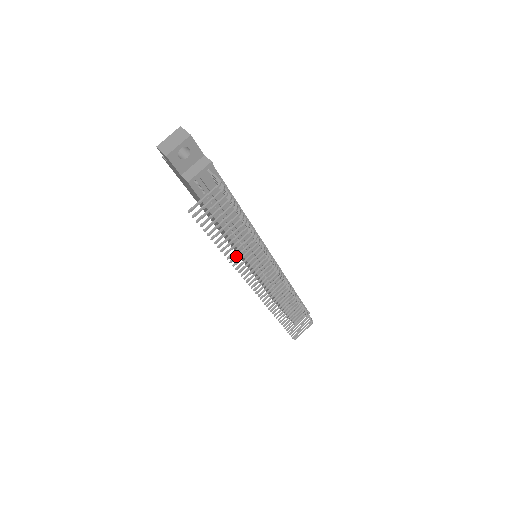
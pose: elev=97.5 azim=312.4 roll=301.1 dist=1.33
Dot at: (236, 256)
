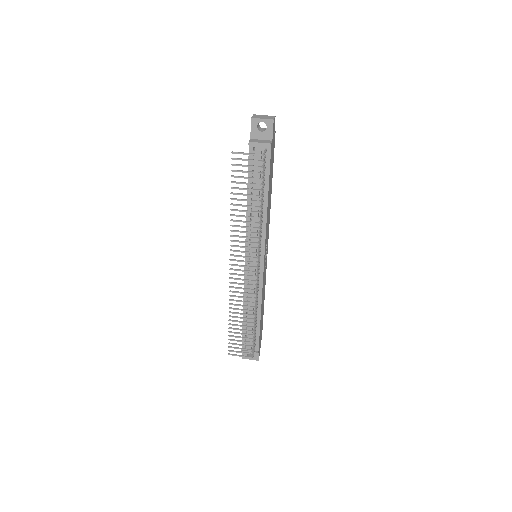
Dot at: (237, 220)
